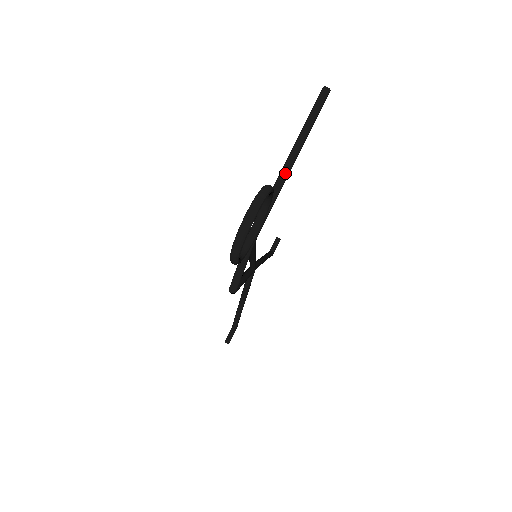
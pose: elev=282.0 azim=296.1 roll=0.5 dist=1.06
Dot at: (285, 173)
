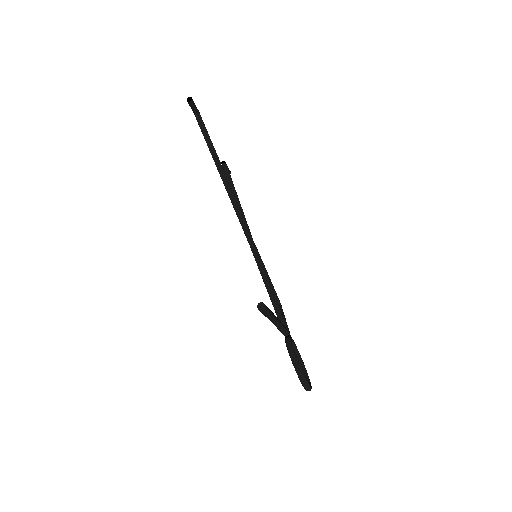
Dot at: (280, 327)
